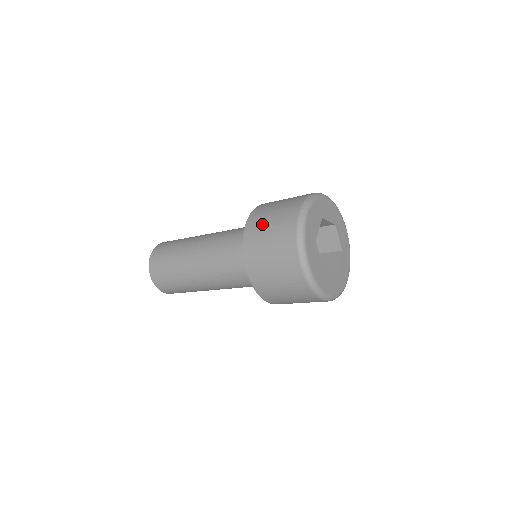
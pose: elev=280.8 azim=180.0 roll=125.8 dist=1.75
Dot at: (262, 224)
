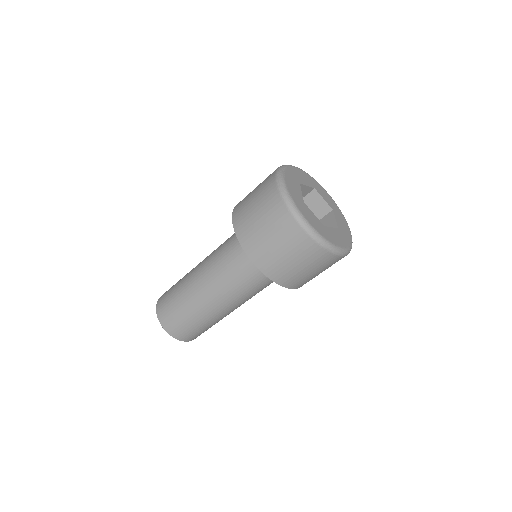
Dot at: (278, 261)
